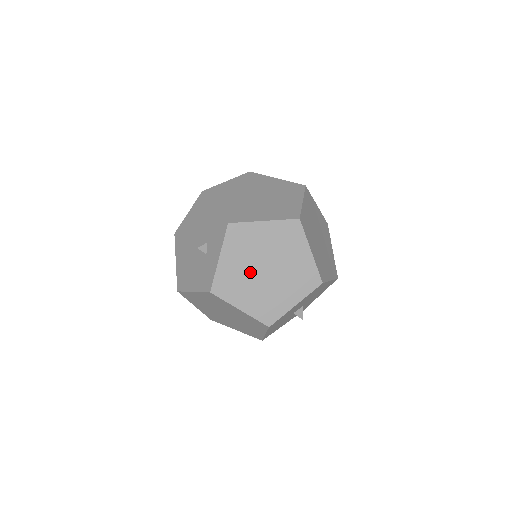
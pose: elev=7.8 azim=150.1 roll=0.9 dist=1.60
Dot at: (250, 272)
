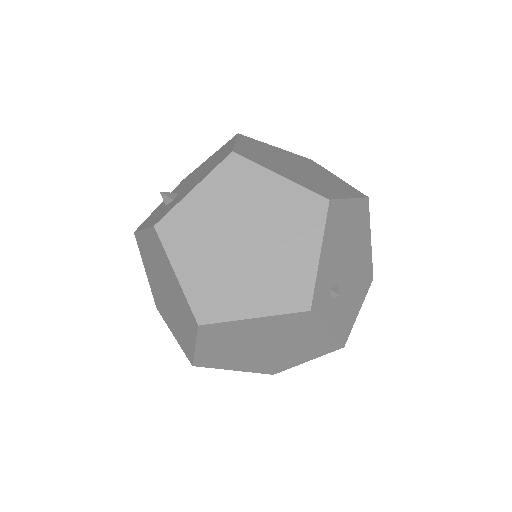
Dot at: (157, 272)
